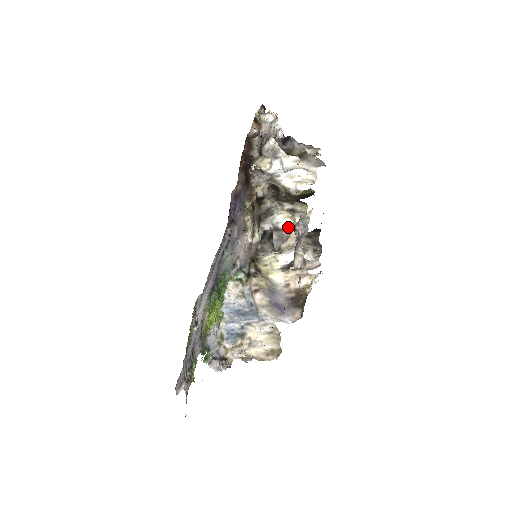
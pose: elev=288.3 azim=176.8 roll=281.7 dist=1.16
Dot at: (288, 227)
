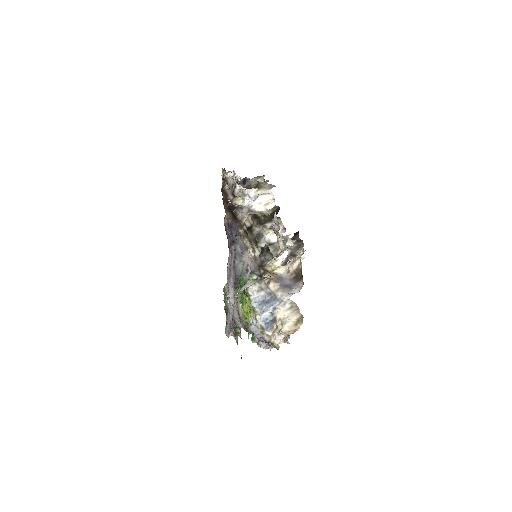
Dot at: occluded
